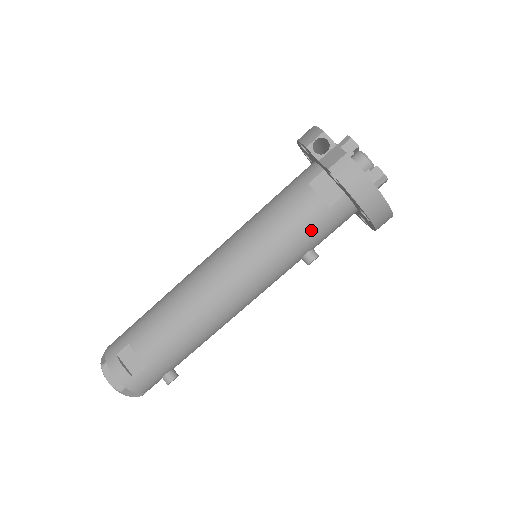
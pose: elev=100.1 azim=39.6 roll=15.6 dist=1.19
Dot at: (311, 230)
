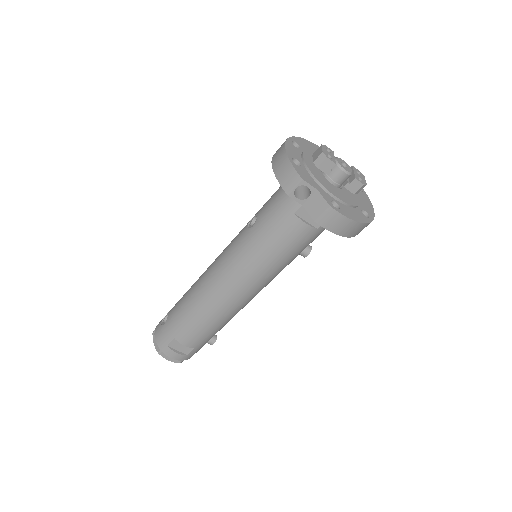
Dot at: (304, 245)
